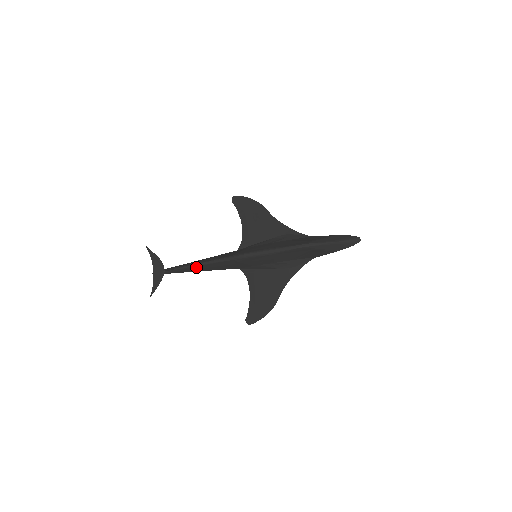
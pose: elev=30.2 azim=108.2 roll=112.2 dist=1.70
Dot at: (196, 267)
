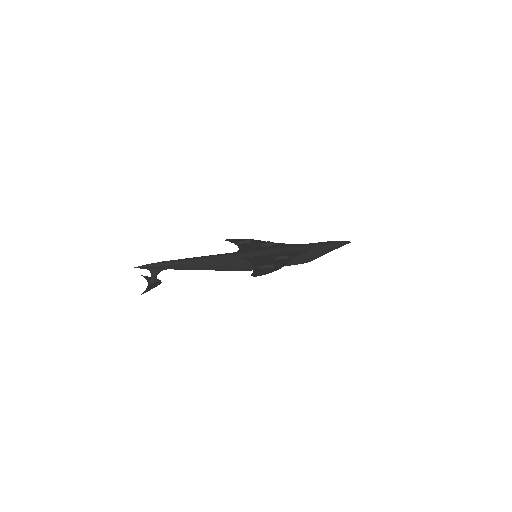
Dot at: (192, 267)
